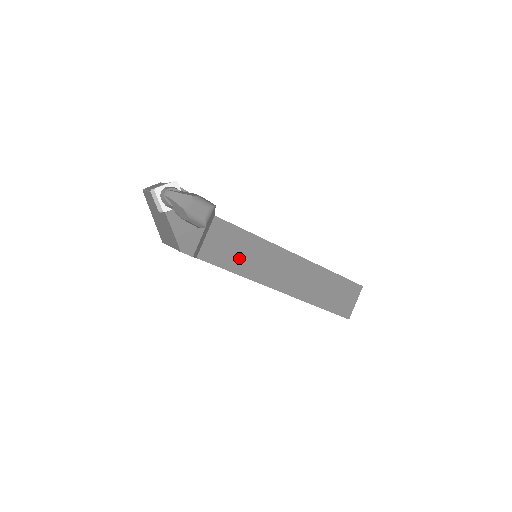
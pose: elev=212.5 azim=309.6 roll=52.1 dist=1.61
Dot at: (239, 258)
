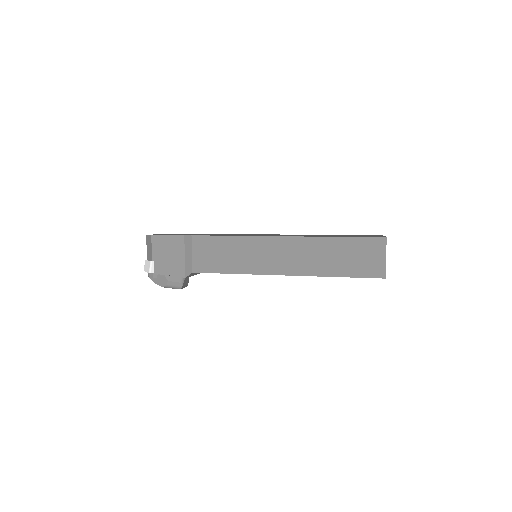
Dot at: occluded
